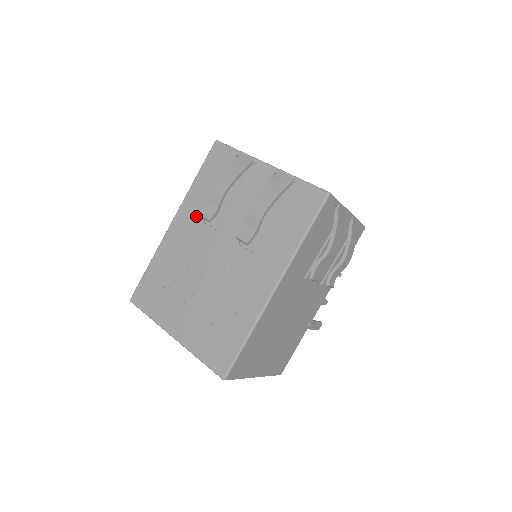
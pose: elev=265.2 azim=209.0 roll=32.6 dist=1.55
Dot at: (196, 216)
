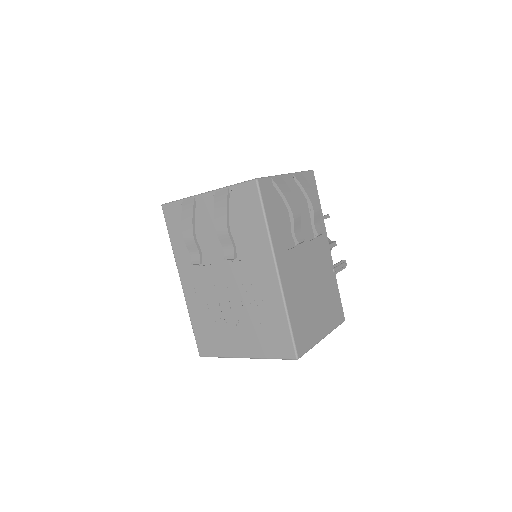
Dot at: (192, 266)
